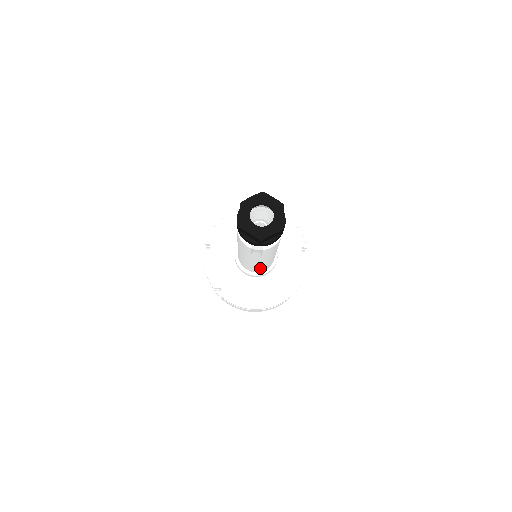
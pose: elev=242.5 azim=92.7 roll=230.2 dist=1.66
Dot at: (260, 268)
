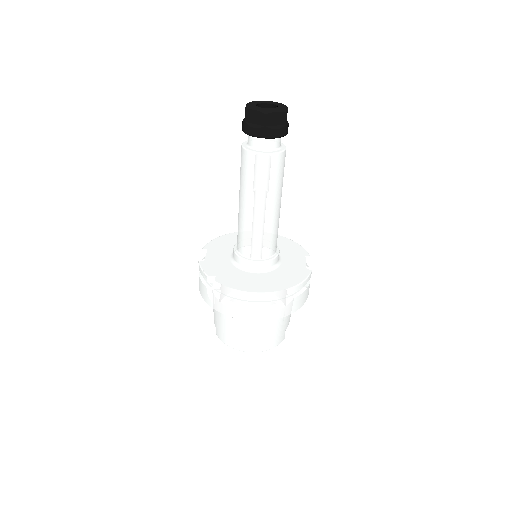
Dot at: (261, 241)
